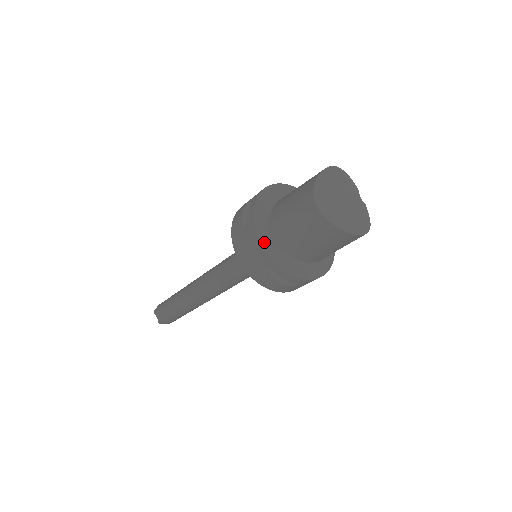
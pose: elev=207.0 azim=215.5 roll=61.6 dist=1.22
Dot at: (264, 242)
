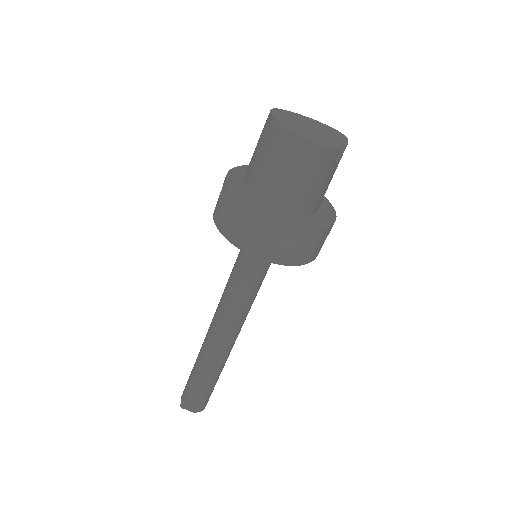
Dot at: (237, 169)
